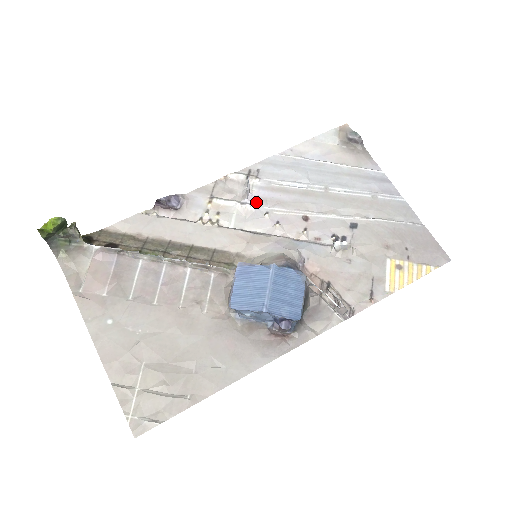
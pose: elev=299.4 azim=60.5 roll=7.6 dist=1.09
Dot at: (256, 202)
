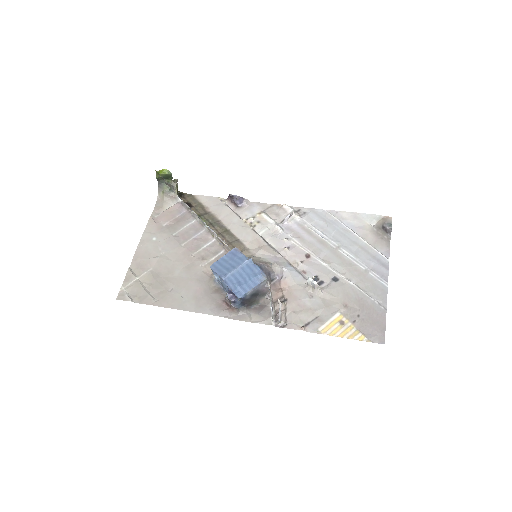
Dot at: (286, 229)
